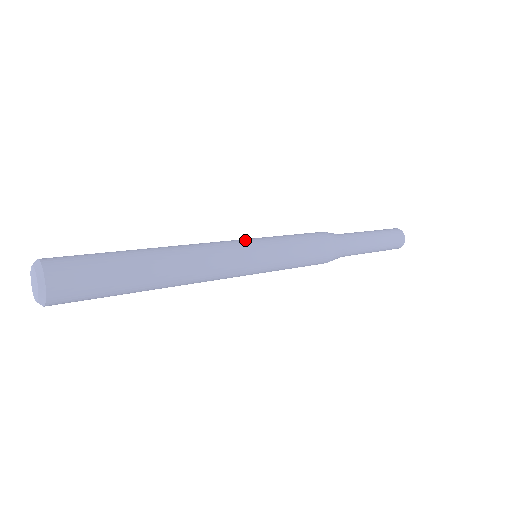
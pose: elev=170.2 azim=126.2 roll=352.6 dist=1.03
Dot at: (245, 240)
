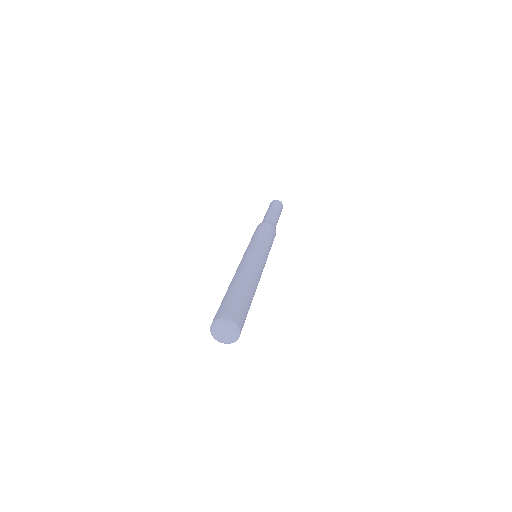
Dot at: (248, 251)
